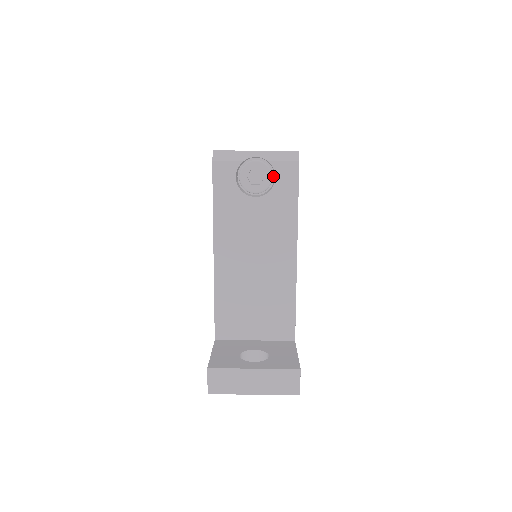
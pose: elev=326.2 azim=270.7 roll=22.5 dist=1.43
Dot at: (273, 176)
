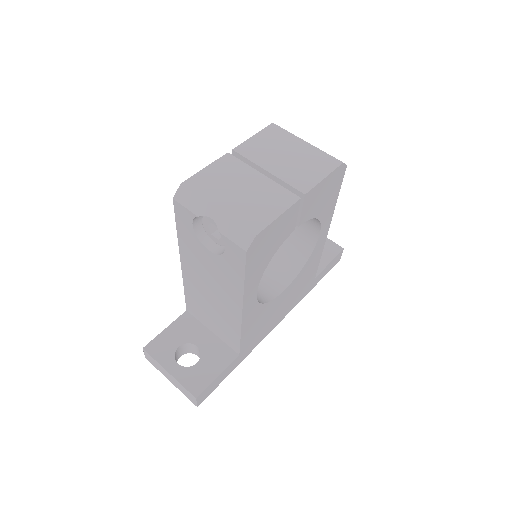
Dot at: occluded
